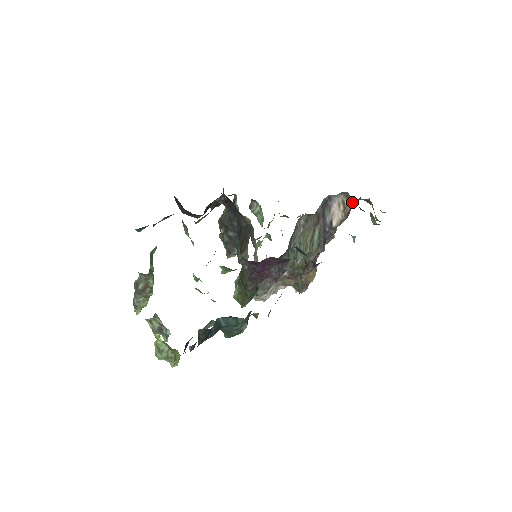
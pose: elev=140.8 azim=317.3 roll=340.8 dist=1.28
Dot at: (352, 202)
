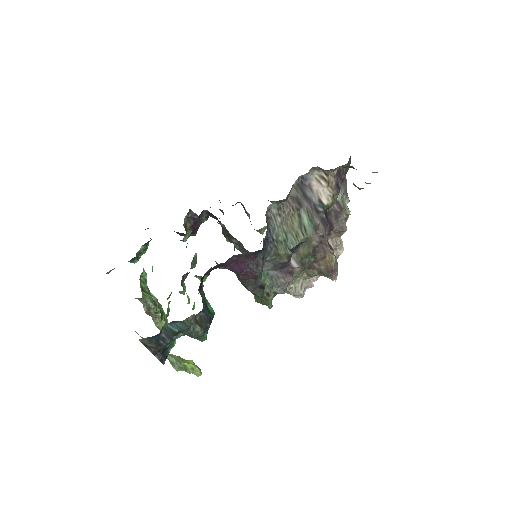
Dot at: (332, 174)
